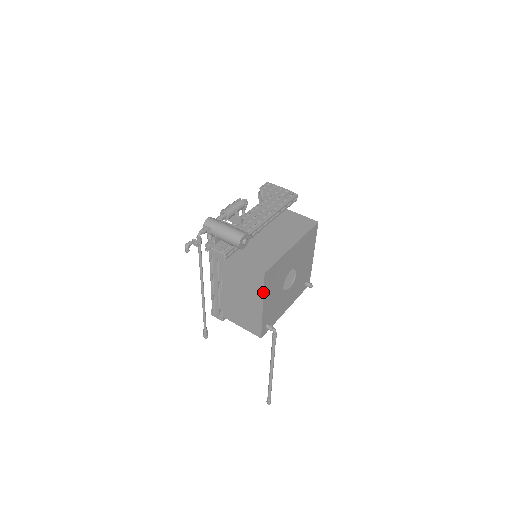
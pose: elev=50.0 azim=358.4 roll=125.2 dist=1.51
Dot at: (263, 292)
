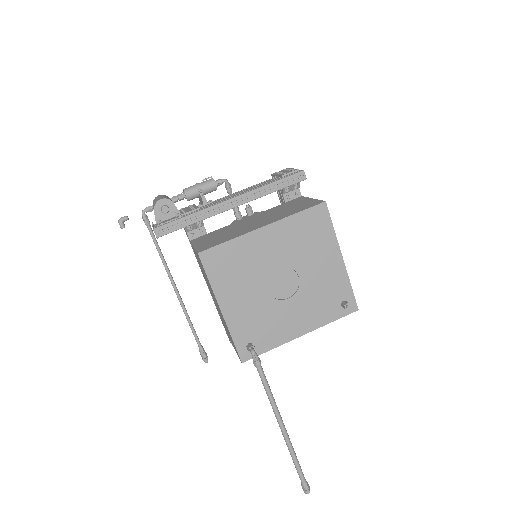
Dot at: (210, 284)
